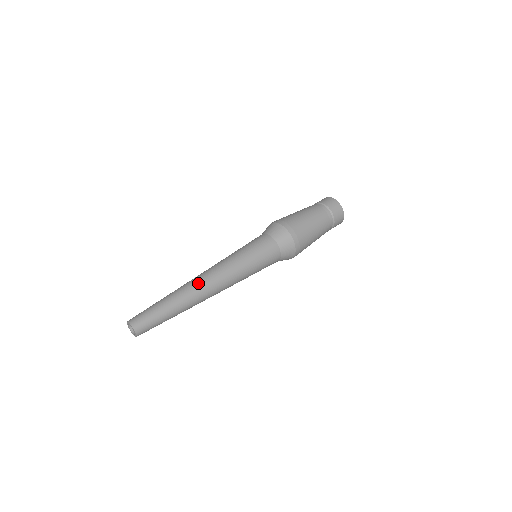
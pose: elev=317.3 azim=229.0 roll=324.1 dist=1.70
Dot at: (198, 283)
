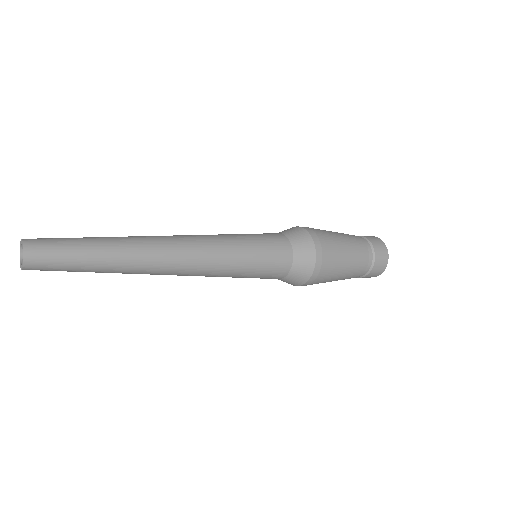
Dot at: (161, 247)
